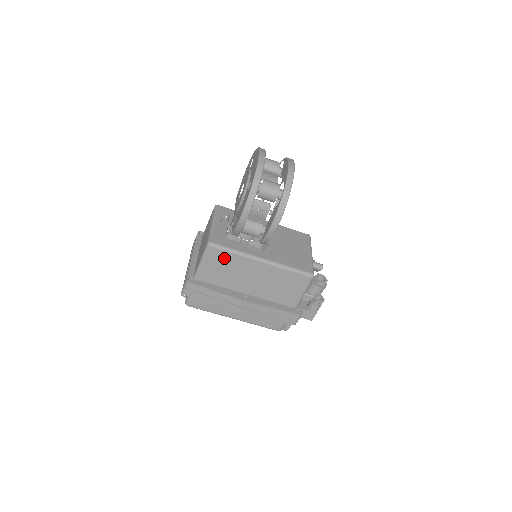
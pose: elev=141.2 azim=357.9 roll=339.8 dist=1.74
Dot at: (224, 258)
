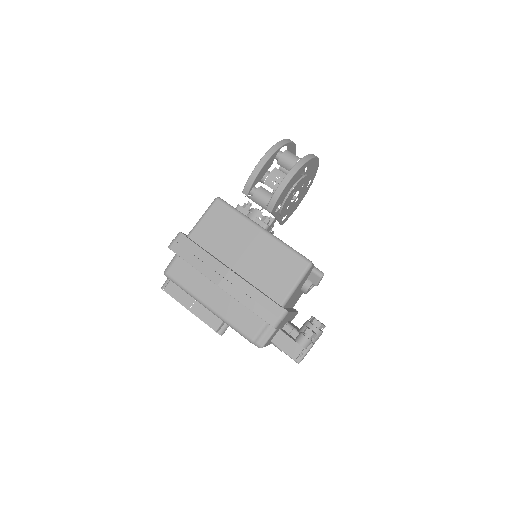
Dot at: (226, 217)
